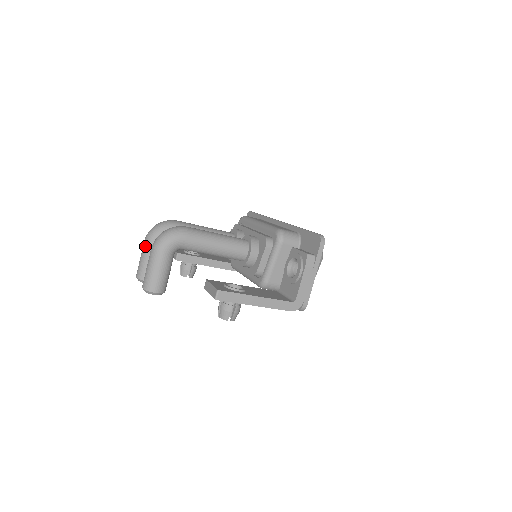
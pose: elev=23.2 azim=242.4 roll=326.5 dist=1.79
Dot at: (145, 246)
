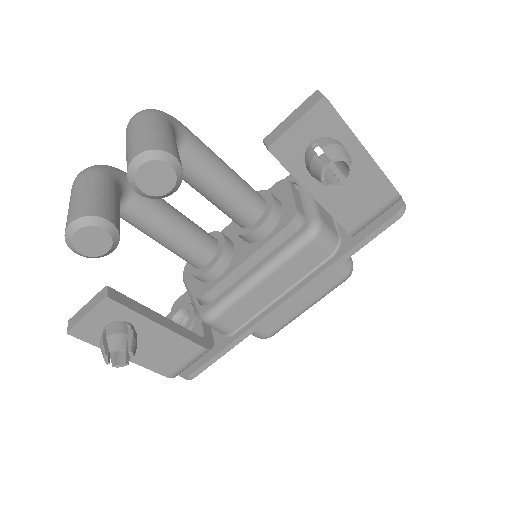
Dot at: (83, 177)
